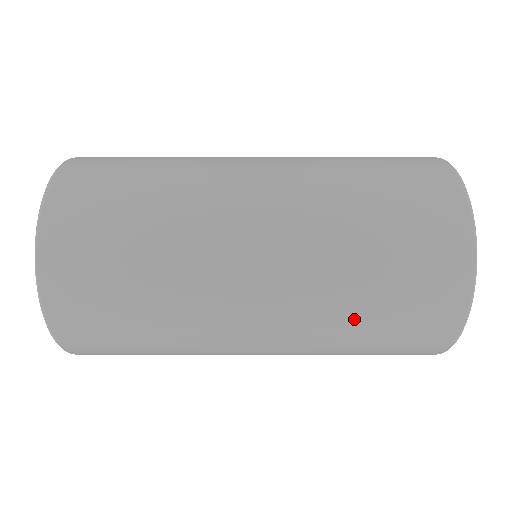
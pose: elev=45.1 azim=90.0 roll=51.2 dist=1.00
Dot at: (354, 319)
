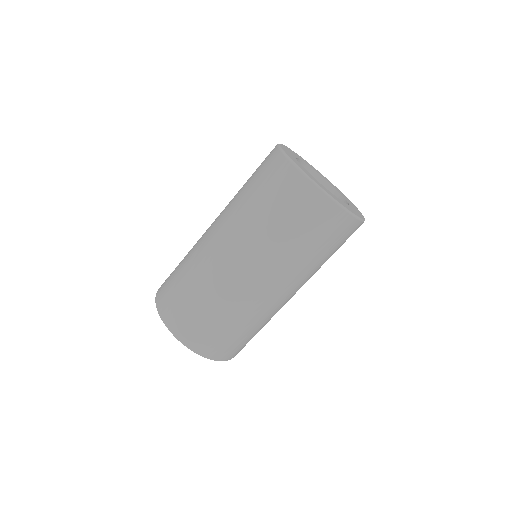
Dot at: (255, 212)
